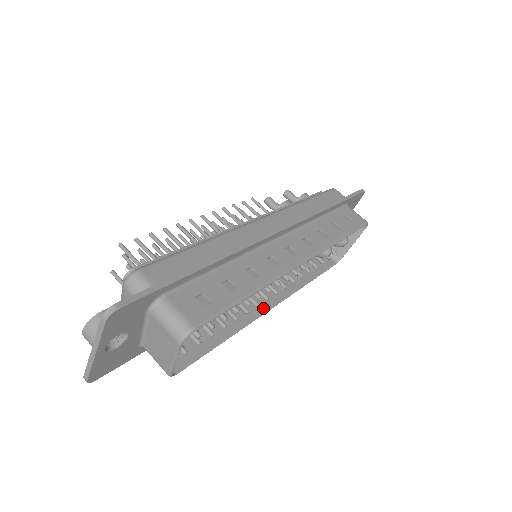
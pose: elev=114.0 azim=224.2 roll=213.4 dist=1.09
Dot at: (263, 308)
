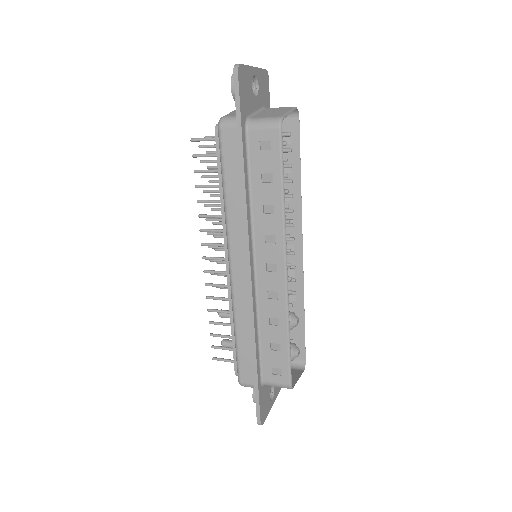
Dot at: (282, 255)
